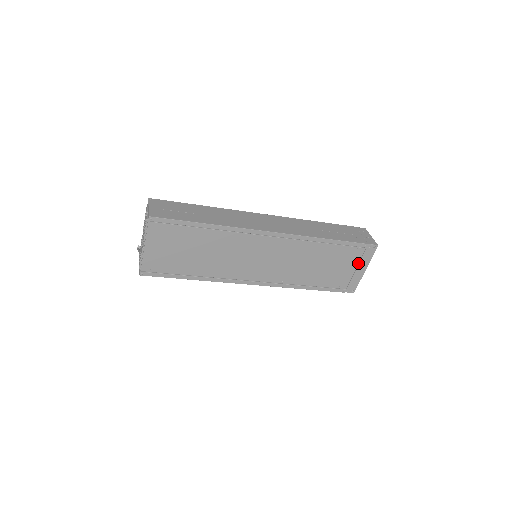
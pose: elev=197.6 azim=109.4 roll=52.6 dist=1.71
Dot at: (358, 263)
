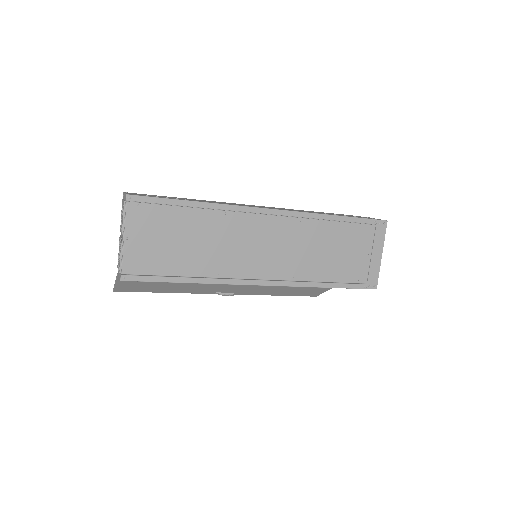
Dot at: (372, 246)
